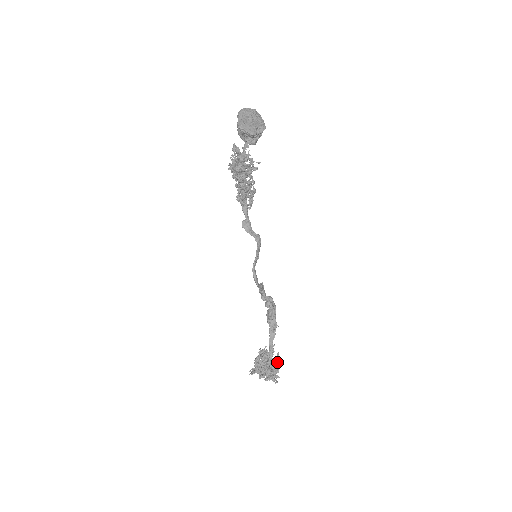
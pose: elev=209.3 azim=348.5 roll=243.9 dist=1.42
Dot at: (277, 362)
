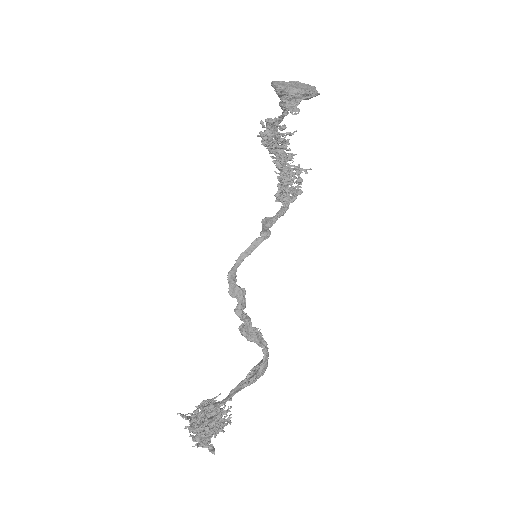
Dot at: (217, 421)
